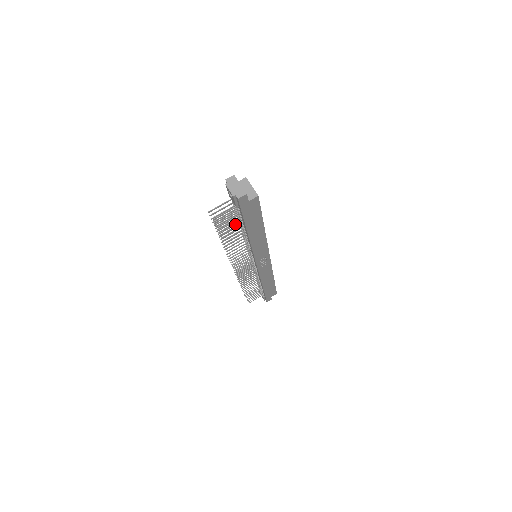
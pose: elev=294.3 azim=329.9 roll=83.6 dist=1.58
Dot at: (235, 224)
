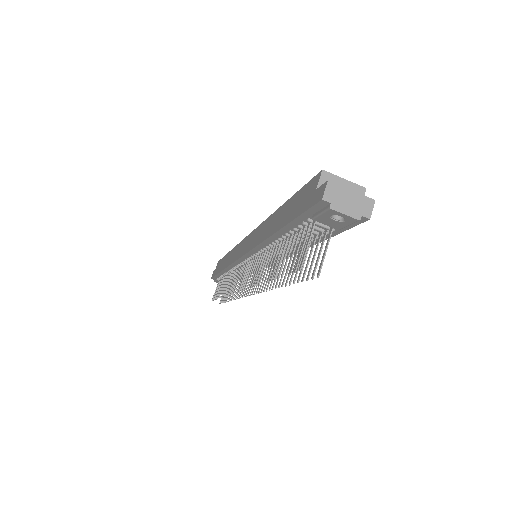
Dot at: (281, 247)
